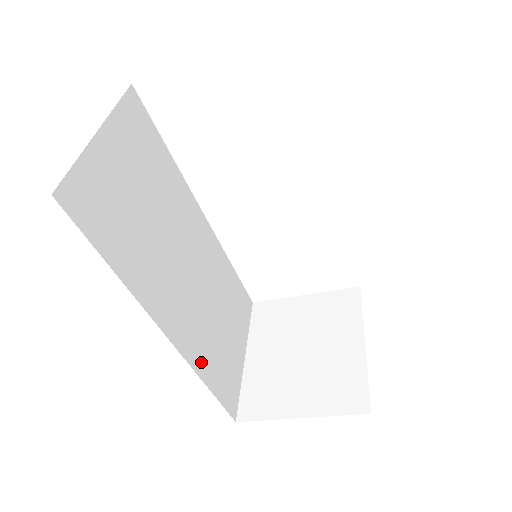
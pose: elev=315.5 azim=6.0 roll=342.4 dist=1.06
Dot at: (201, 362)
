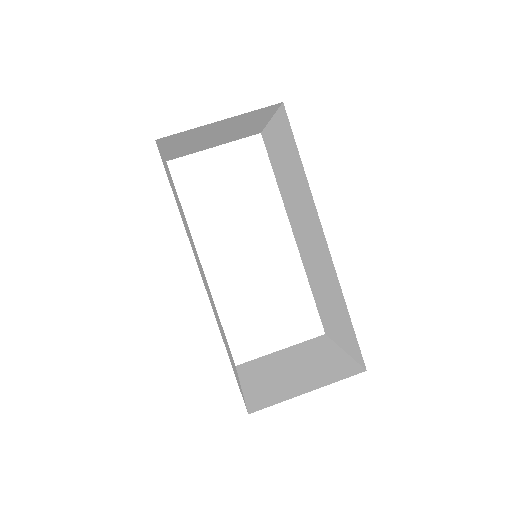
Dot at: occluded
